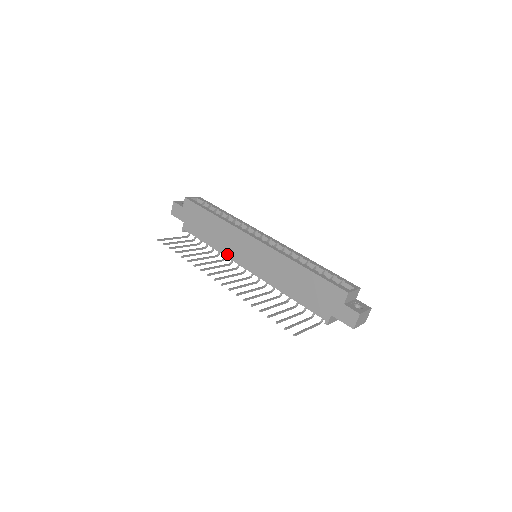
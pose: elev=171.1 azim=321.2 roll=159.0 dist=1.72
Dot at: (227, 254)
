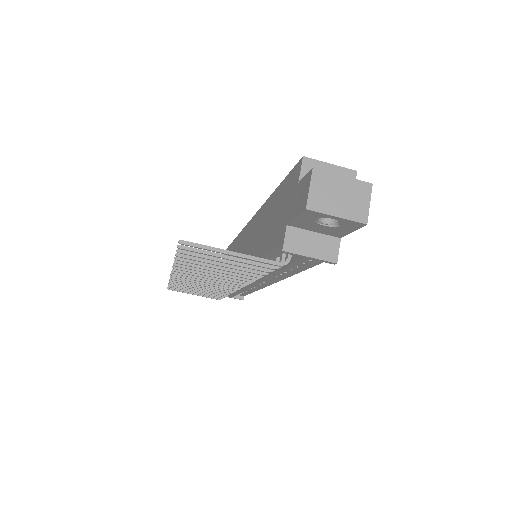
Dot at: occluded
